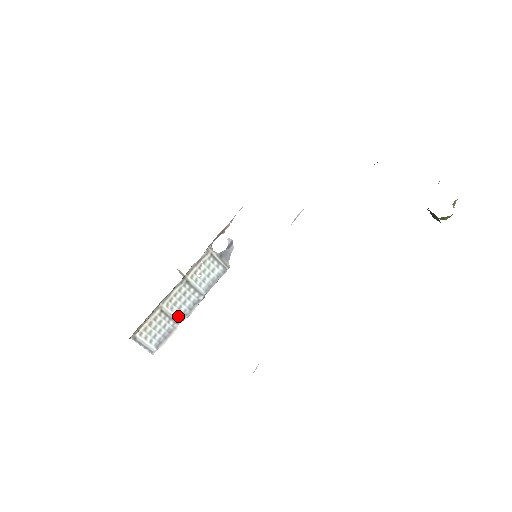
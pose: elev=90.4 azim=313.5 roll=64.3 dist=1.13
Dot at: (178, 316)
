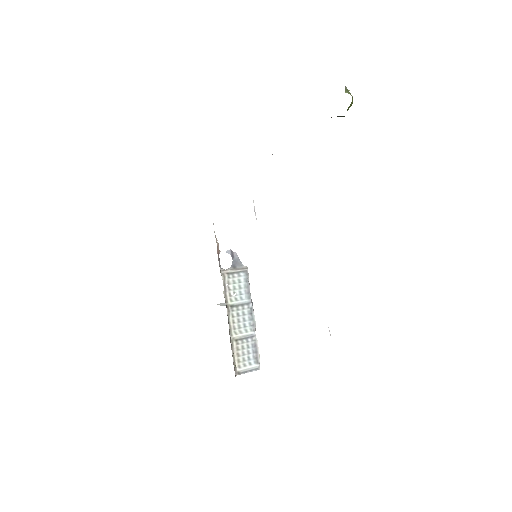
Dot at: (249, 332)
